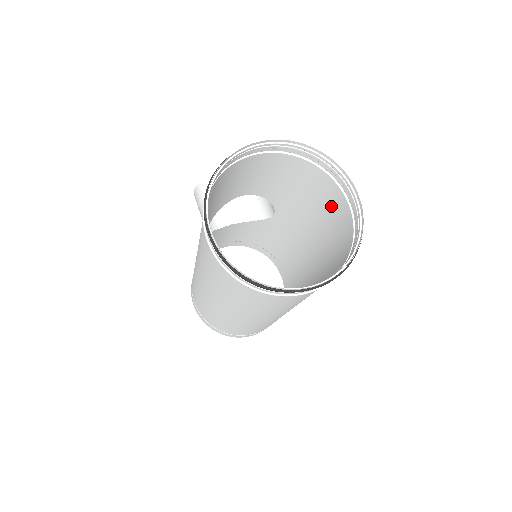
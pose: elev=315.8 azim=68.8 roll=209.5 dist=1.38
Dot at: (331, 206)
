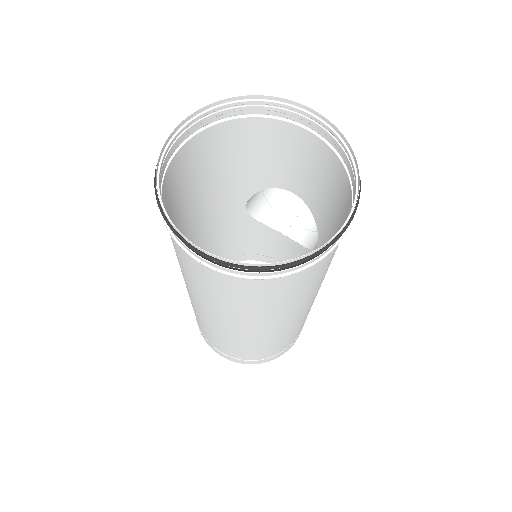
Dot at: occluded
